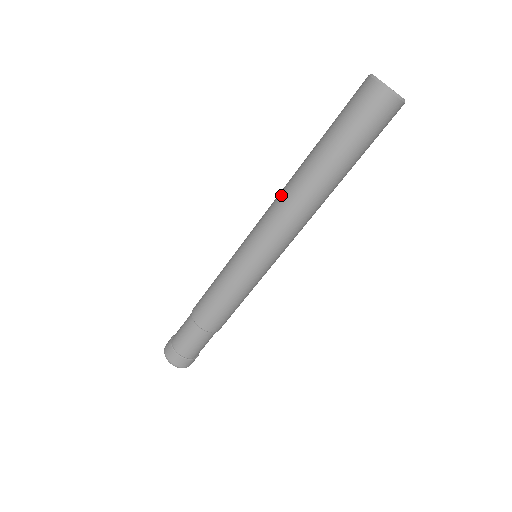
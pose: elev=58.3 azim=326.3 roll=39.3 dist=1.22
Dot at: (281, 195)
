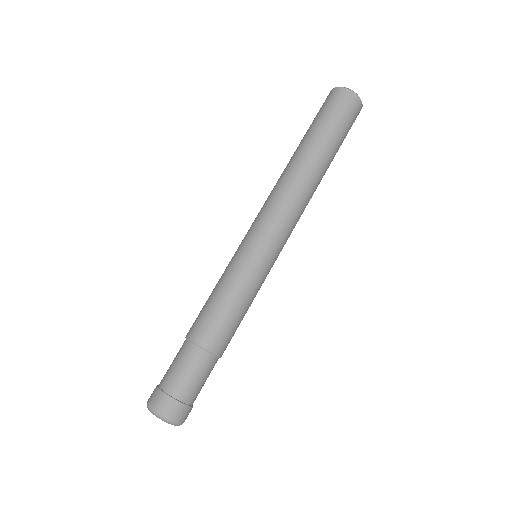
Dot at: occluded
